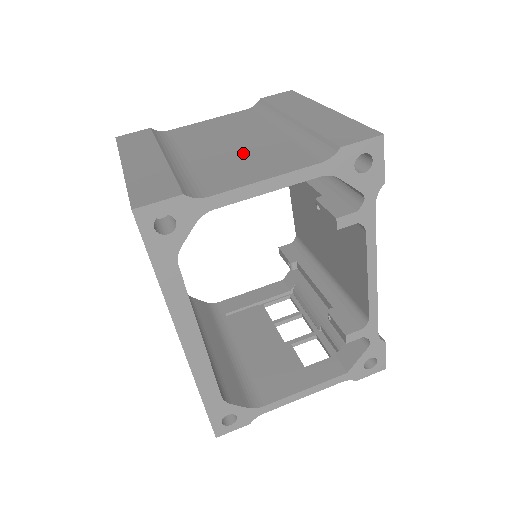
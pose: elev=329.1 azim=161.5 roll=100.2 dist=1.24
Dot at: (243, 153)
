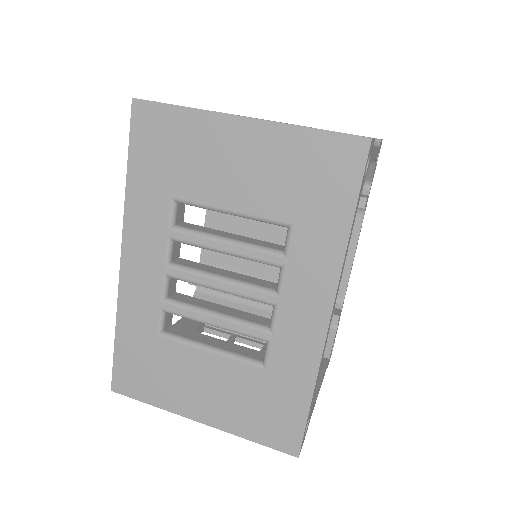
Dot at: occluded
